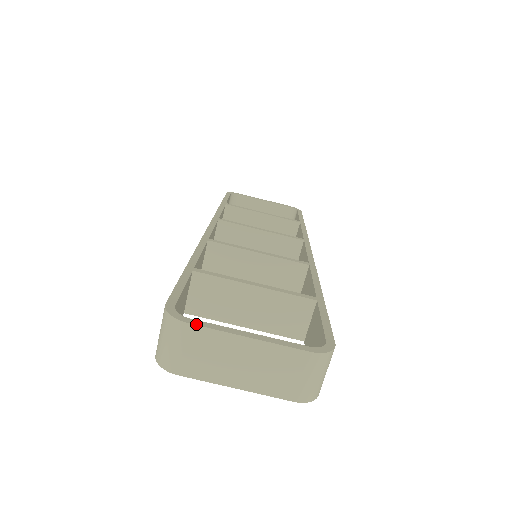
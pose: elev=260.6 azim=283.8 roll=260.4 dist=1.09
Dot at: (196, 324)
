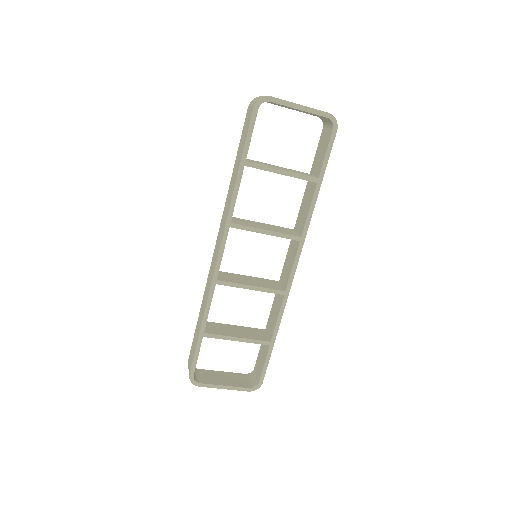
Dot at: occluded
